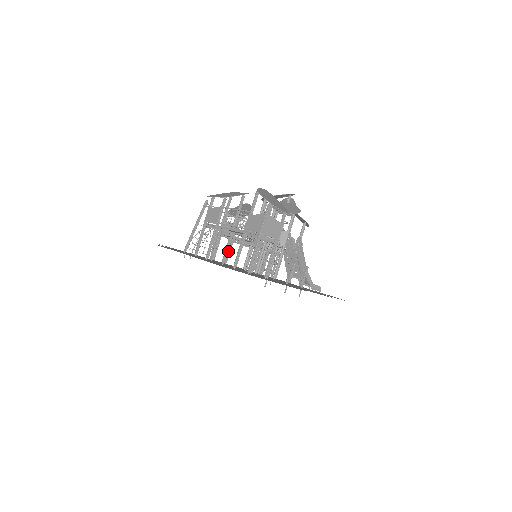
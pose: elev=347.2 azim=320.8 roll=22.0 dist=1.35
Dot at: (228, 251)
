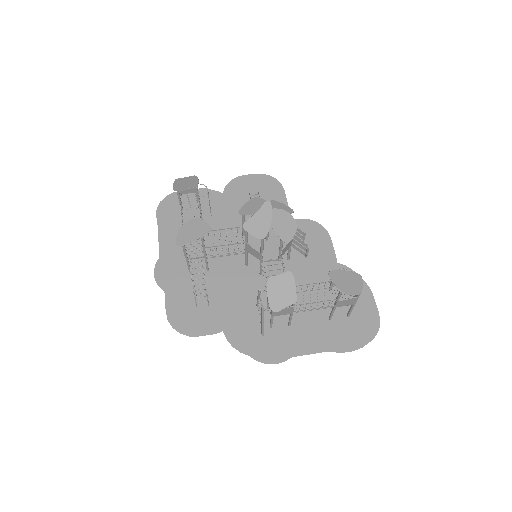
Dot at: occluded
